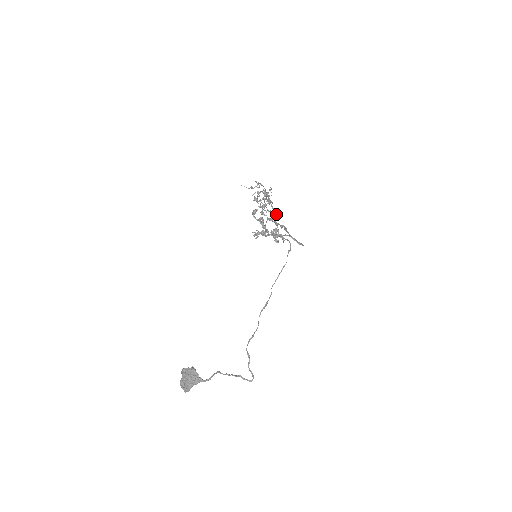
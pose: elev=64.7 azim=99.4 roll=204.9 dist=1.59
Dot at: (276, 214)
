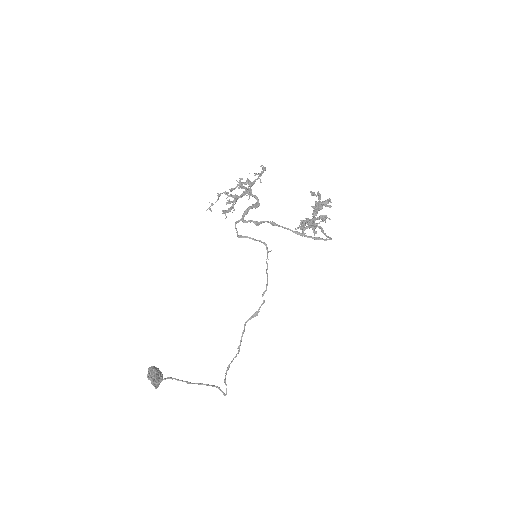
Dot at: occluded
